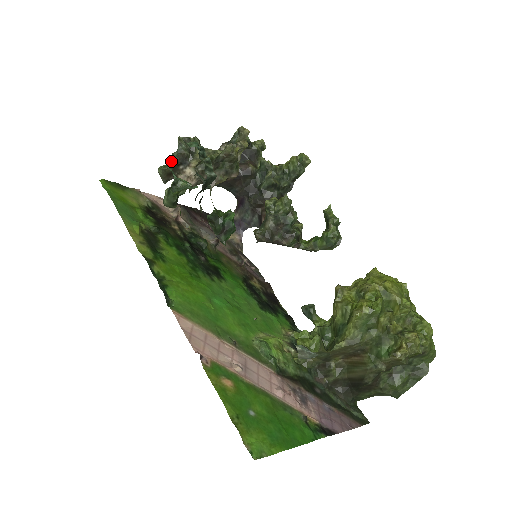
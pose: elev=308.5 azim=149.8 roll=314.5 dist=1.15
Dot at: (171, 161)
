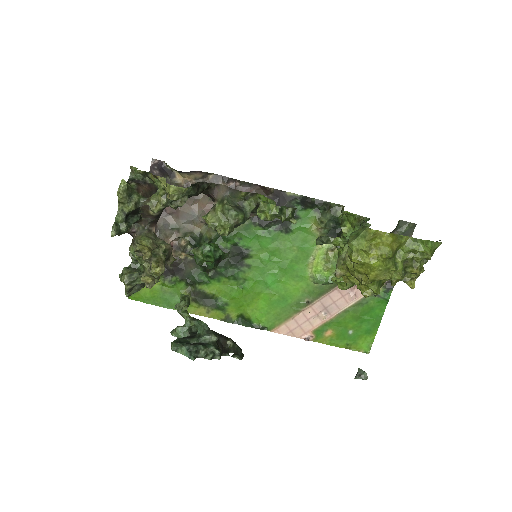
Dot at: occluded
